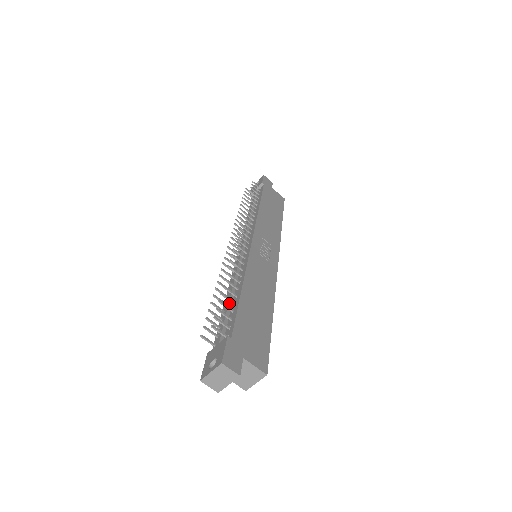
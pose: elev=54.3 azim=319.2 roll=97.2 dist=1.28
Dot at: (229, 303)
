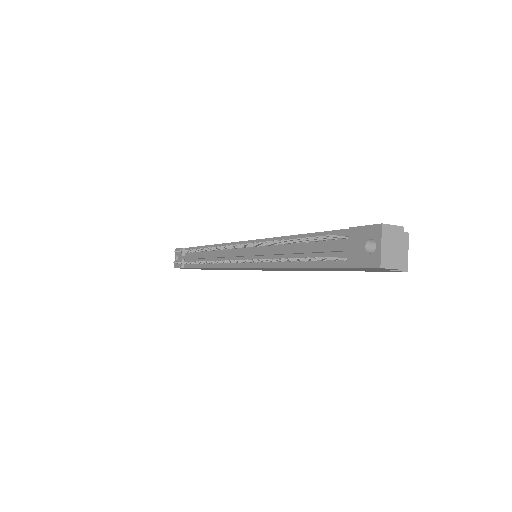
Dot at: (301, 248)
